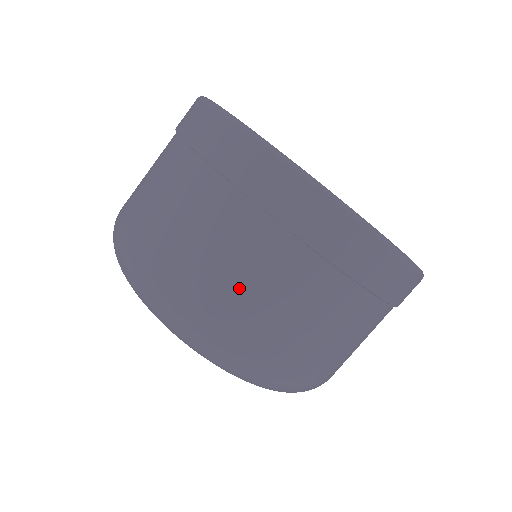
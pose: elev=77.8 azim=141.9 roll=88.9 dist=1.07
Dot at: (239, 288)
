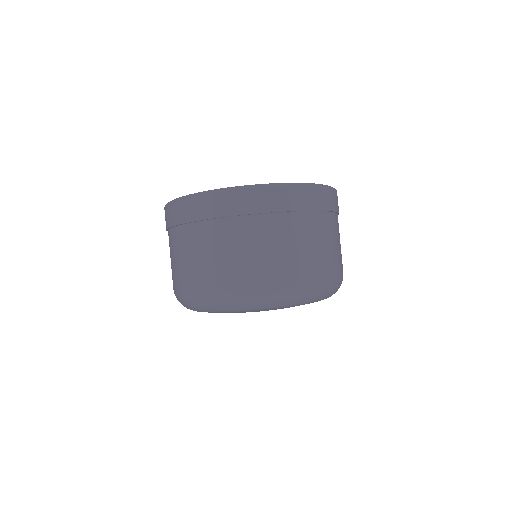
Dot at: (193, 263)
